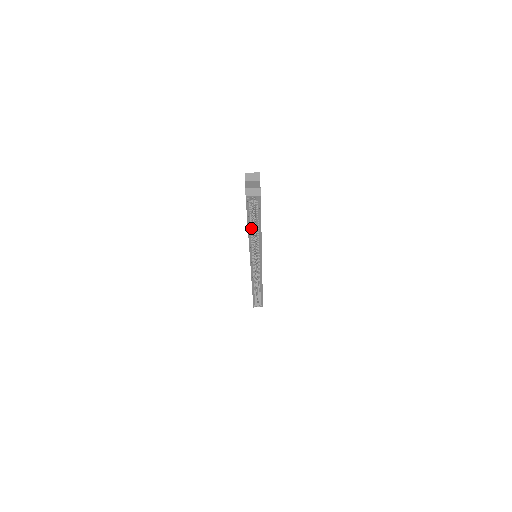
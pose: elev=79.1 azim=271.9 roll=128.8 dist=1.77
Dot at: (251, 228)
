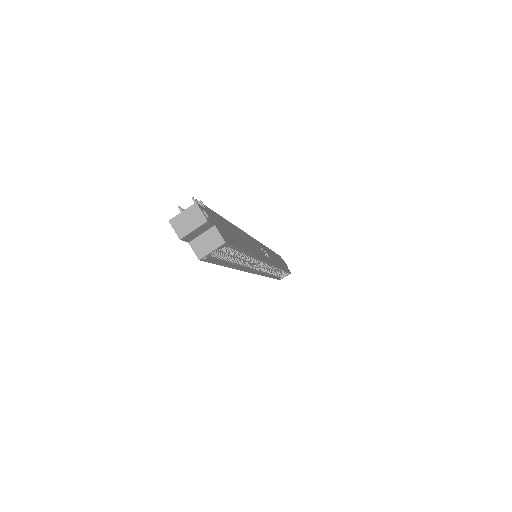
Dot at: (233, 261)
